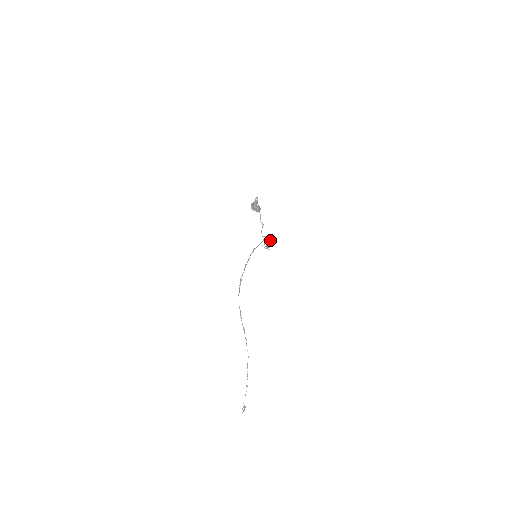
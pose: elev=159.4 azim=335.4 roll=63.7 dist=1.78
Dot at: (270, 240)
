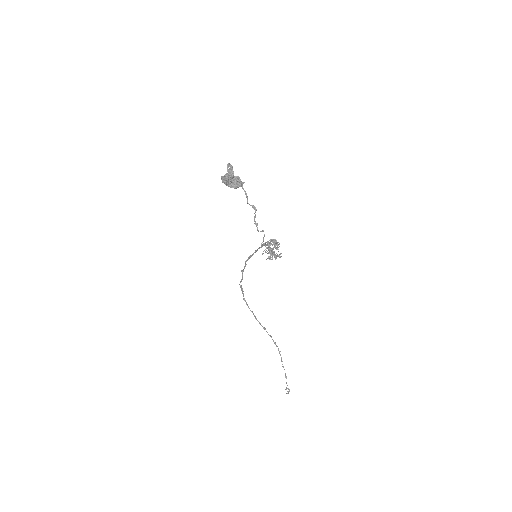
Dot at: (274, 243)
